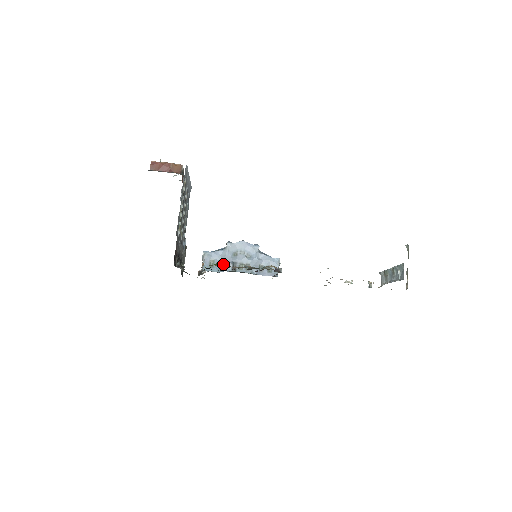
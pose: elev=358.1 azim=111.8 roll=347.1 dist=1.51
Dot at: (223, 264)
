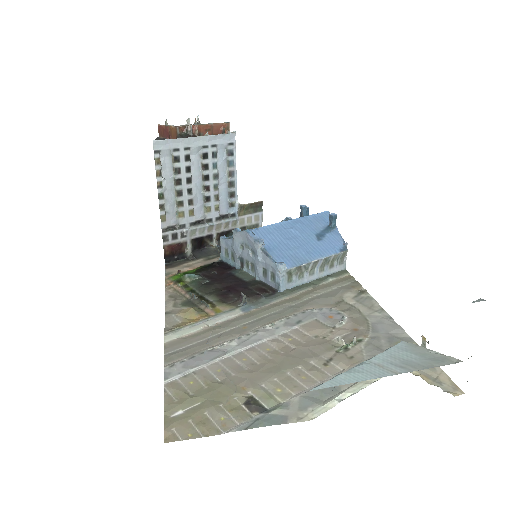
Dot at: (234, 257)
